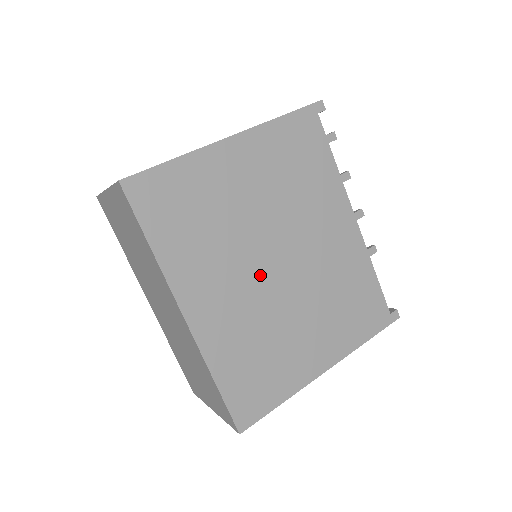
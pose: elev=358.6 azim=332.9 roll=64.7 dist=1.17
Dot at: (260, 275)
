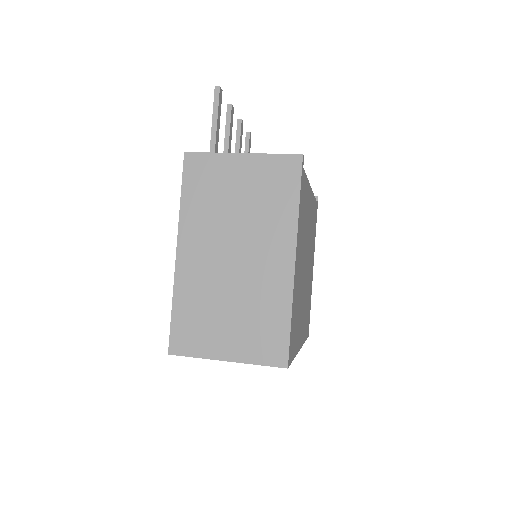
Dot at: (305, 286)
